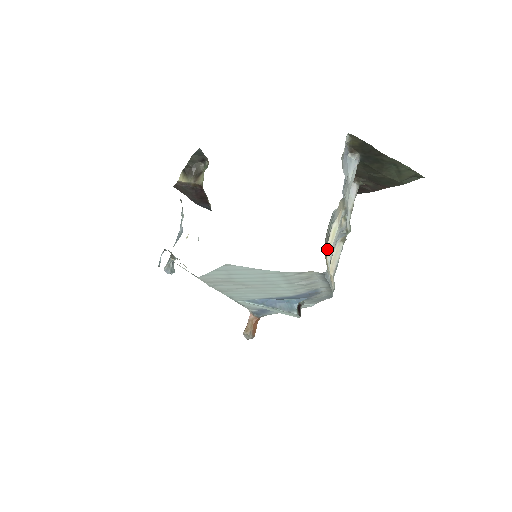
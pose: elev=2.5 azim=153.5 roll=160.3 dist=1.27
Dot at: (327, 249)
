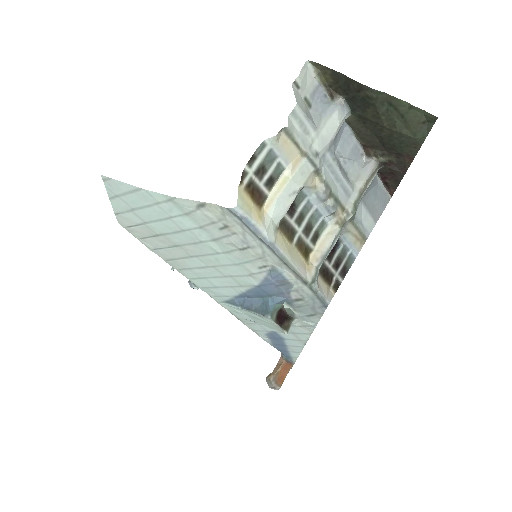
Dot at: (268, 199)
